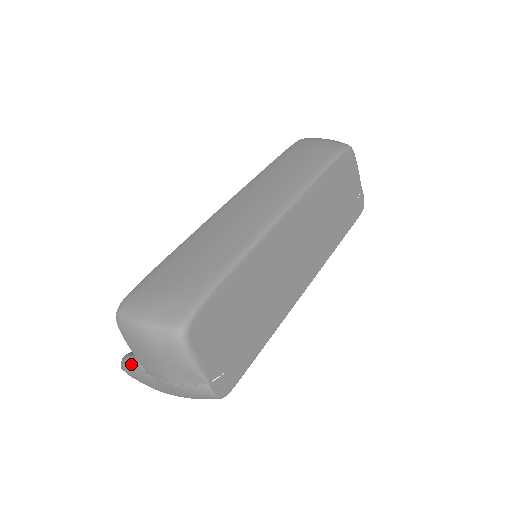
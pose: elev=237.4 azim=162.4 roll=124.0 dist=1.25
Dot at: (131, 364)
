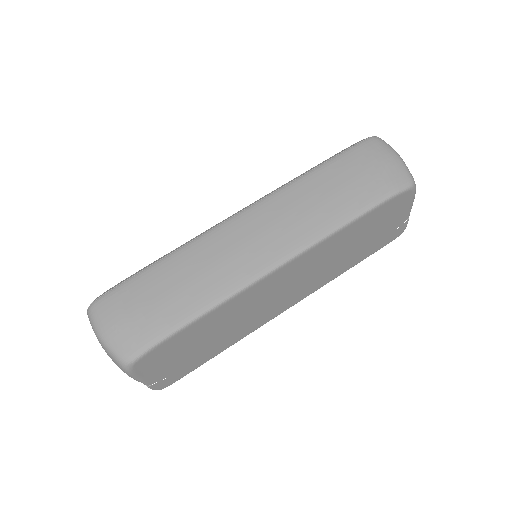
Dot at: occluded
